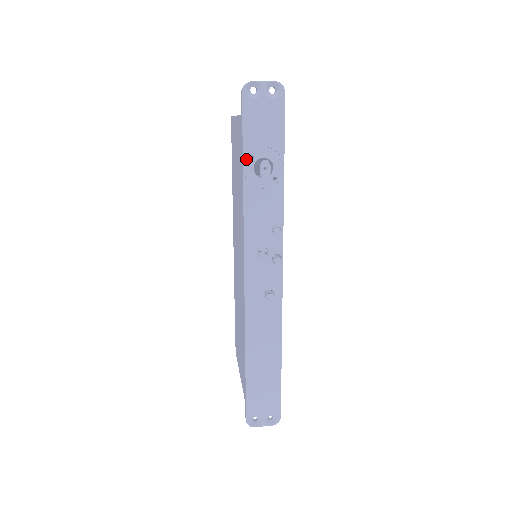
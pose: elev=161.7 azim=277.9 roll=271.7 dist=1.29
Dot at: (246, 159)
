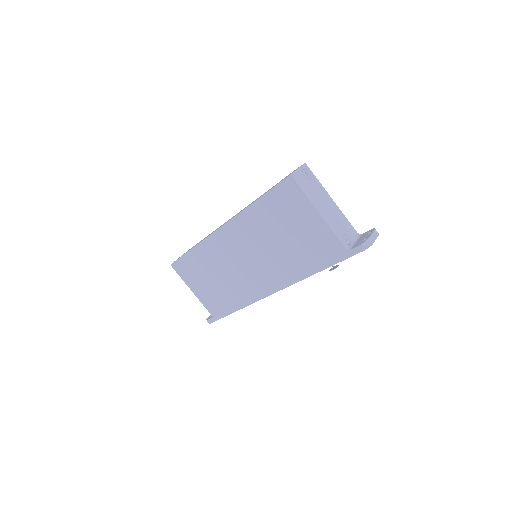
Dot at: (329, 266)
